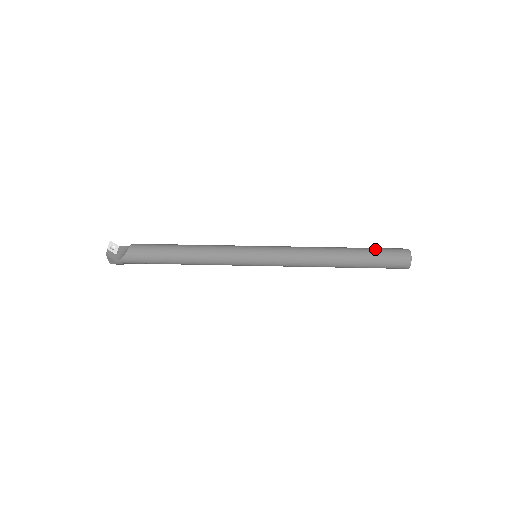
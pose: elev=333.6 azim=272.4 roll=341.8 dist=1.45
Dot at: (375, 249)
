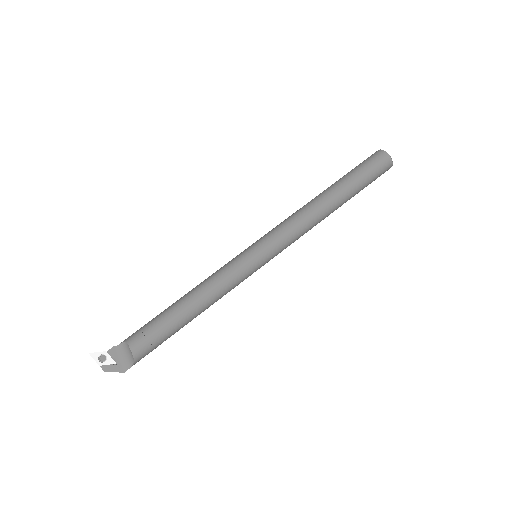
Dot at: (360, 174)
